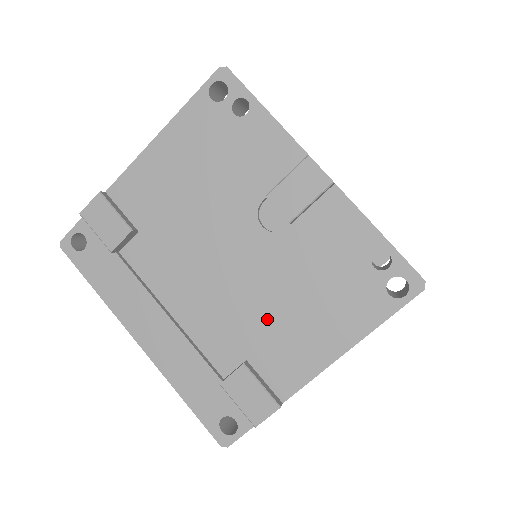
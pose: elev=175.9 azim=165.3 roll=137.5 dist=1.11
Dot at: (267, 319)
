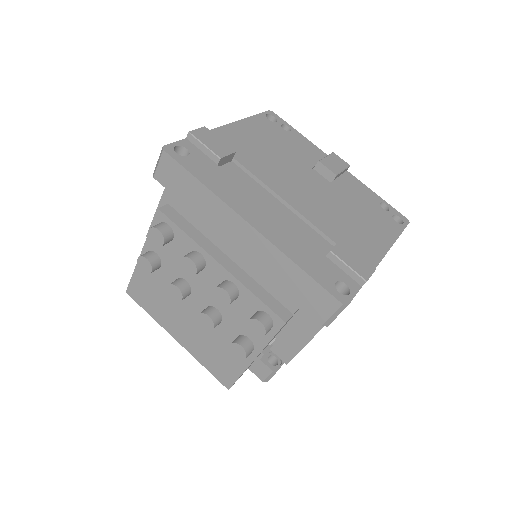
Dot at: (340, 223)
